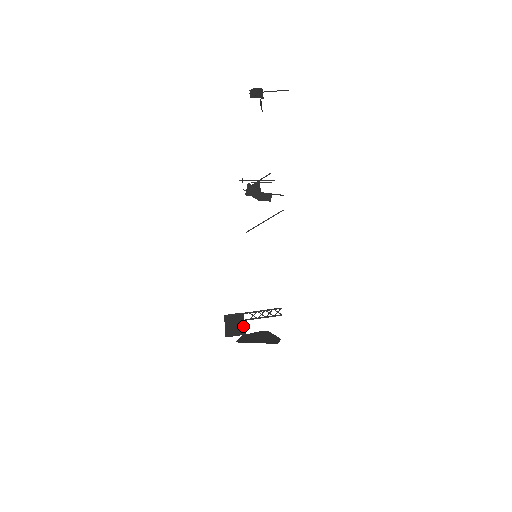
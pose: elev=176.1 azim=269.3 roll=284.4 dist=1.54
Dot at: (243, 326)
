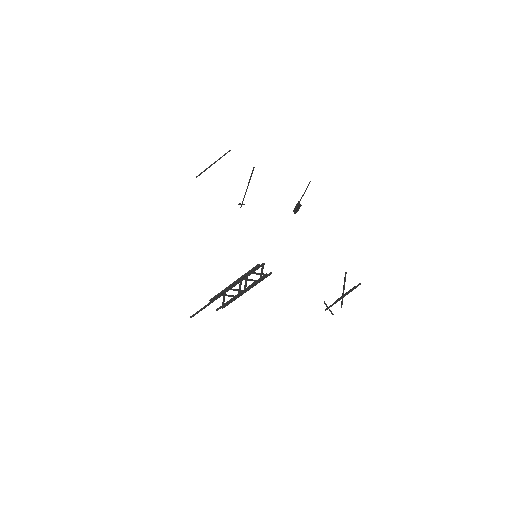
Dot at: occluded
